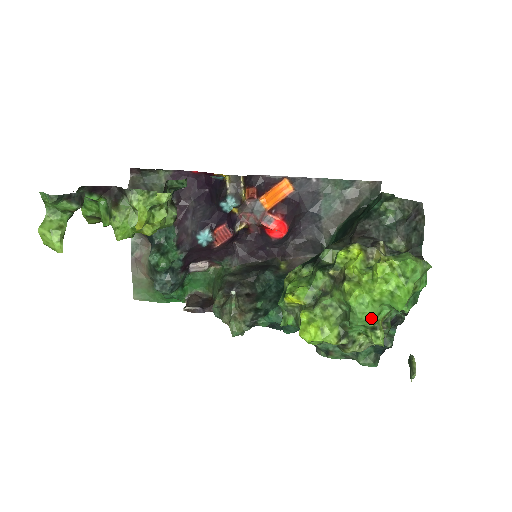
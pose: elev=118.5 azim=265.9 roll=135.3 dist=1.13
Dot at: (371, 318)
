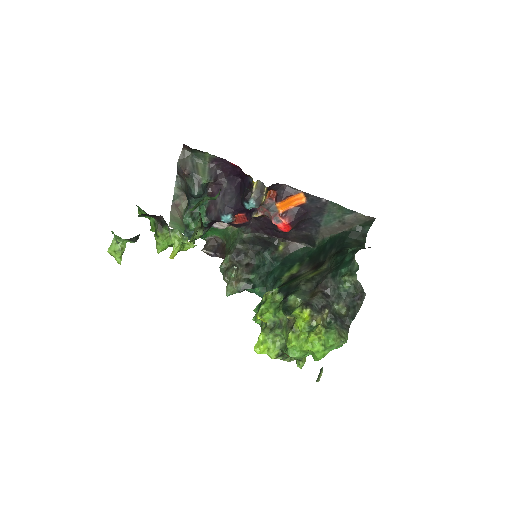
Dot at: (297, 358)
